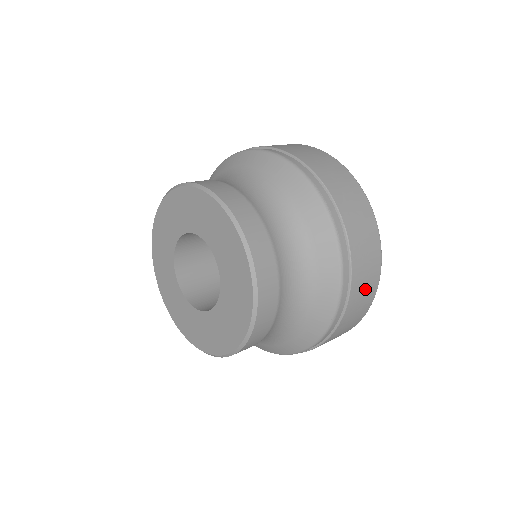
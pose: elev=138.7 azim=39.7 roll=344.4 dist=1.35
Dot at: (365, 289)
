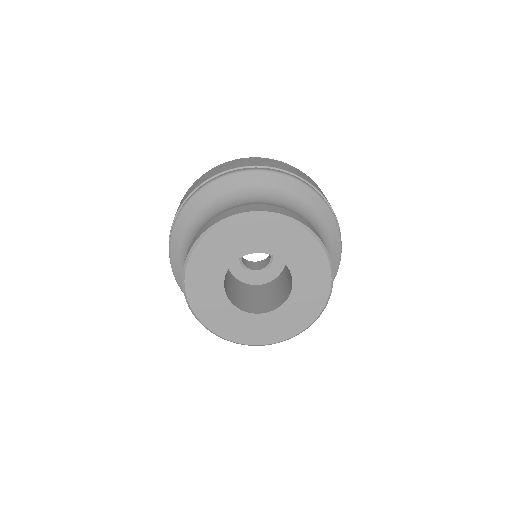
Dot at: occluded
